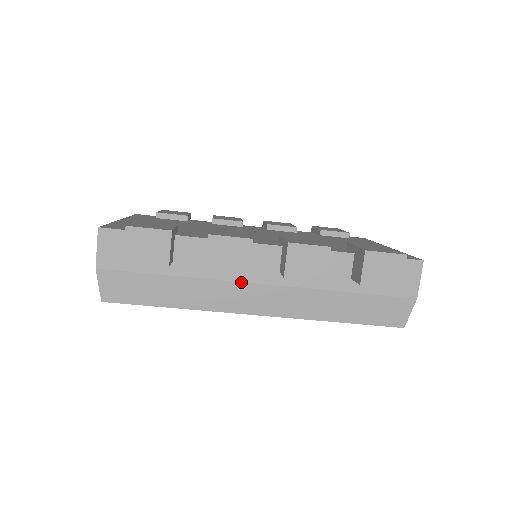
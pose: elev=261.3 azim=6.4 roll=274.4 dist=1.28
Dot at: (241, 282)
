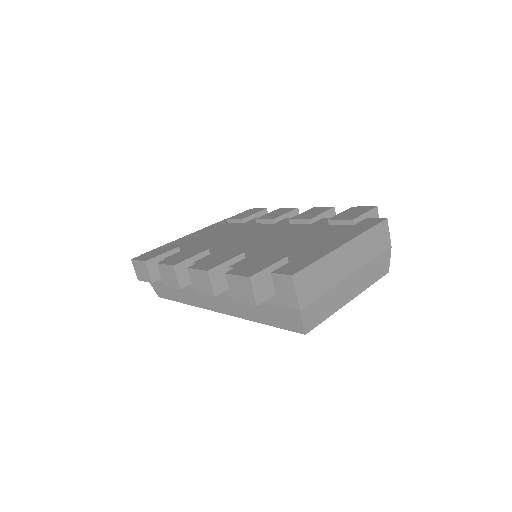
Dot at: occluded
